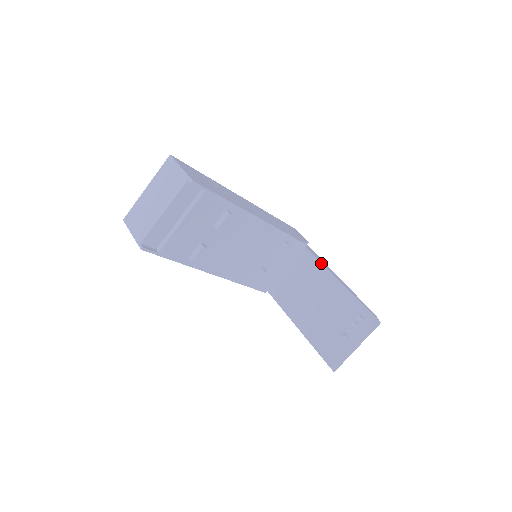
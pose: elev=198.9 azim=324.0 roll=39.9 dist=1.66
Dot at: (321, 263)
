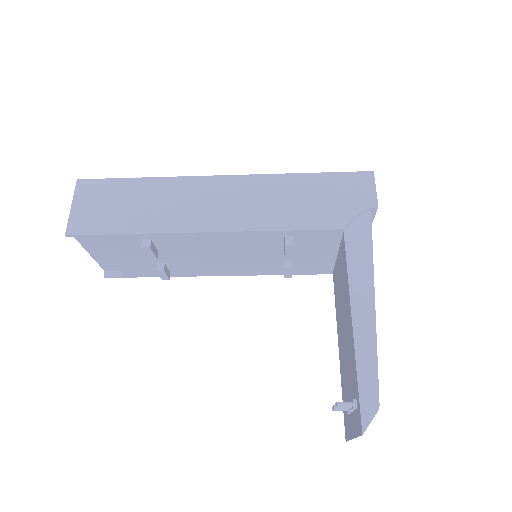
Dot at: (347, 273)
